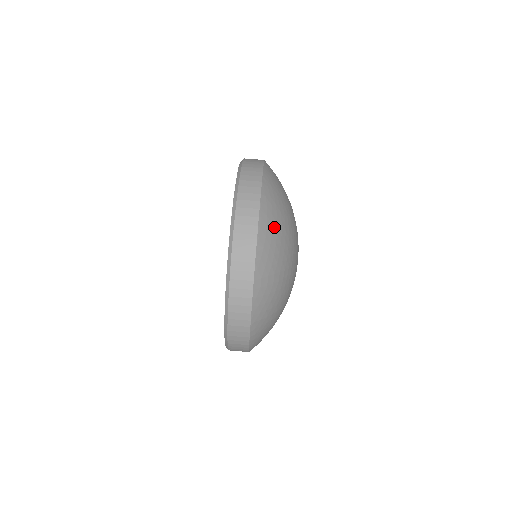
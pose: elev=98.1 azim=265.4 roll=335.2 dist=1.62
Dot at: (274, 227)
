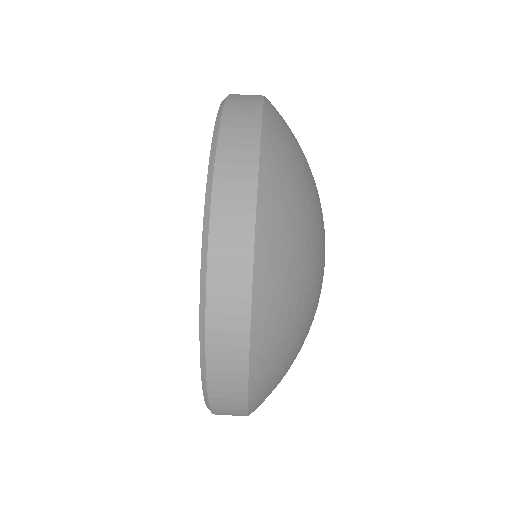
Dot at: (285, 225)
